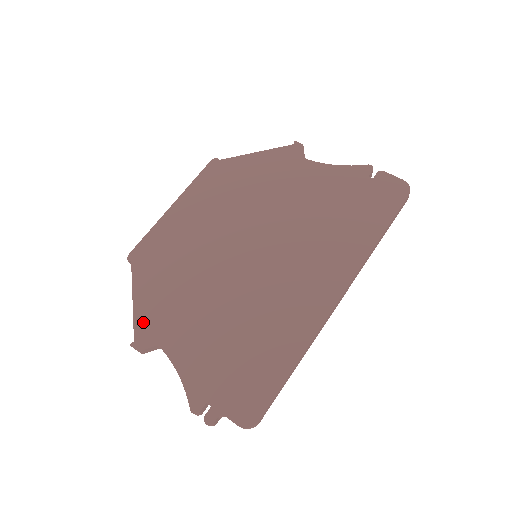
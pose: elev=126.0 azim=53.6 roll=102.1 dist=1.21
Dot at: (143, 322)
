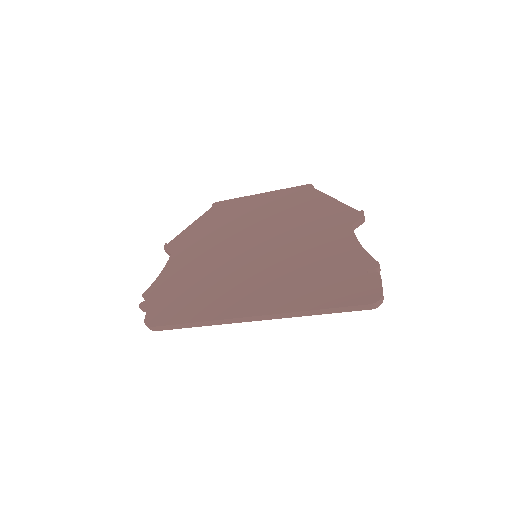
Dot at: (180, 238)
